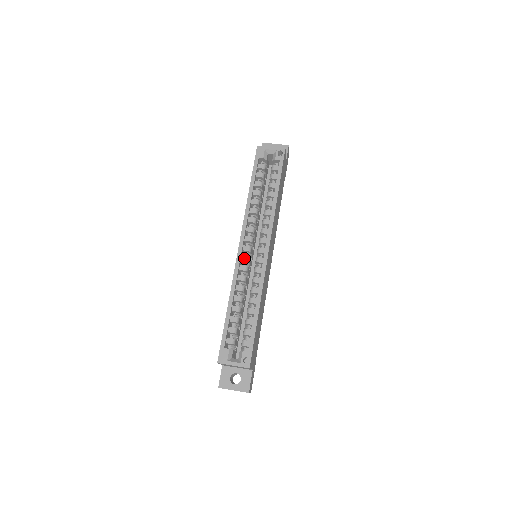
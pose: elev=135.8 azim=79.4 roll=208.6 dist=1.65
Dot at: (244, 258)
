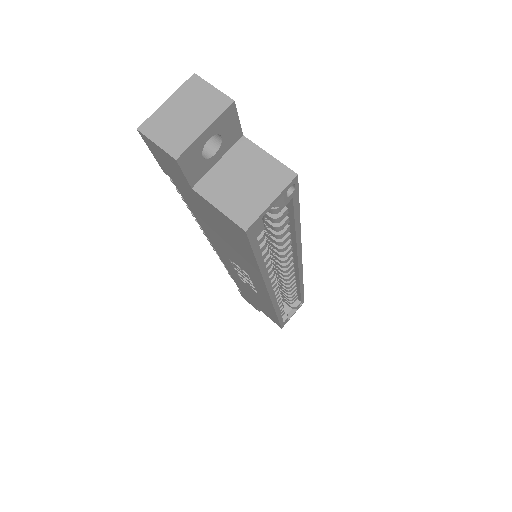
Dot at: occluded
